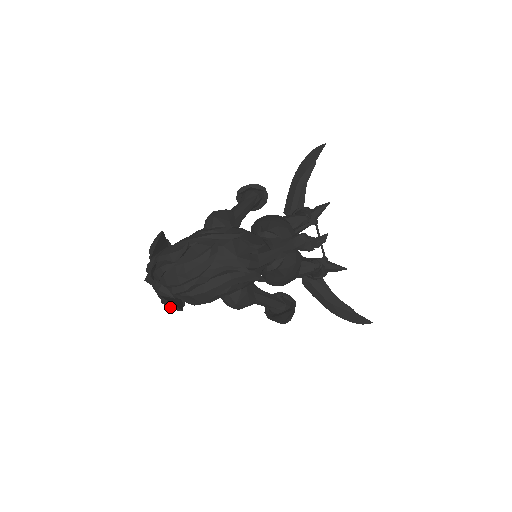
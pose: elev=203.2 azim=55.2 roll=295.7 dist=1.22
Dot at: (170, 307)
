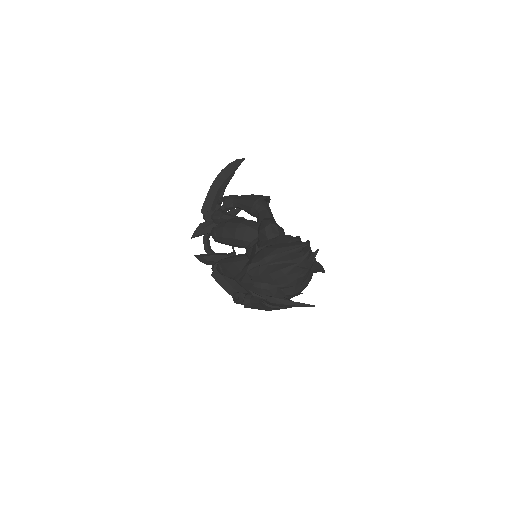
Dot at: (297, 305)
